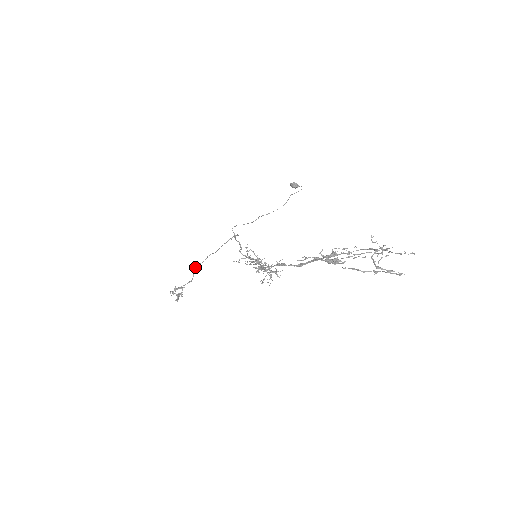
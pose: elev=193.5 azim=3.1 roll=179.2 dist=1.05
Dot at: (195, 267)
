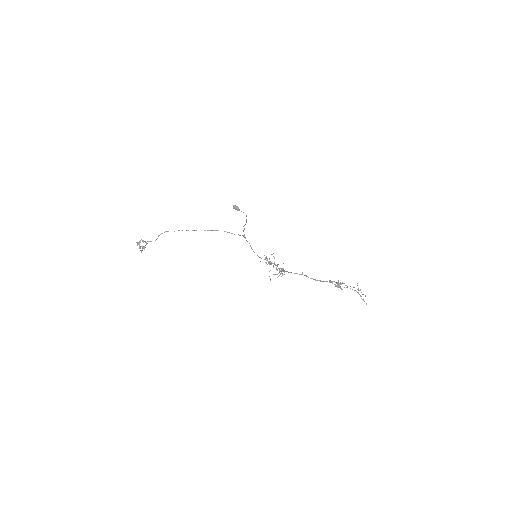
Dot at: (164, 232)
